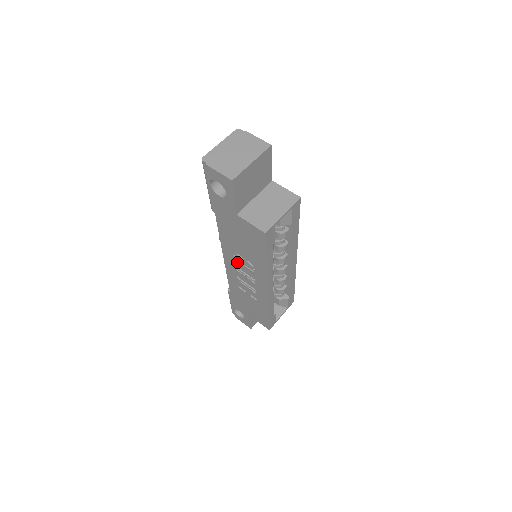
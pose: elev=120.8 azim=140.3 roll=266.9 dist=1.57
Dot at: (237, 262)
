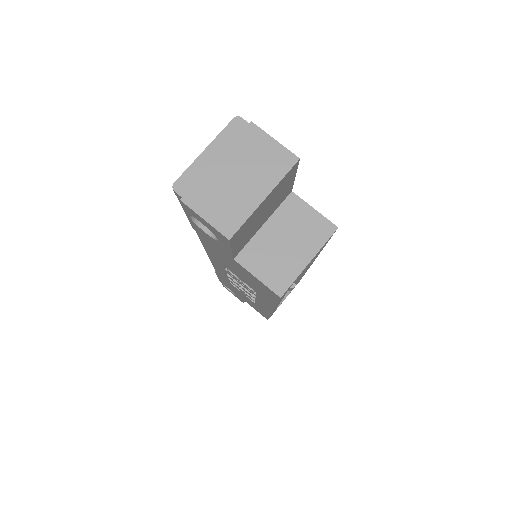
Dot at: (230, 275)
